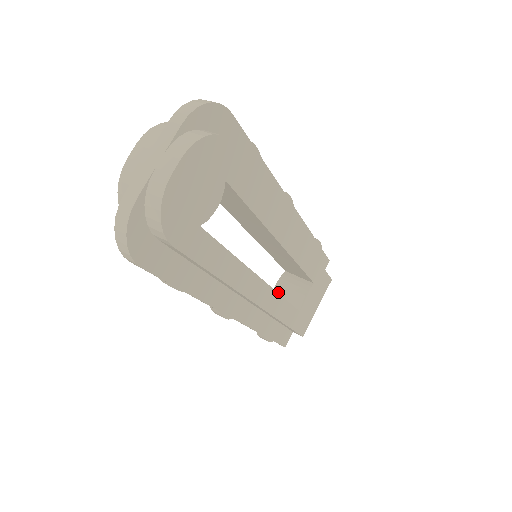
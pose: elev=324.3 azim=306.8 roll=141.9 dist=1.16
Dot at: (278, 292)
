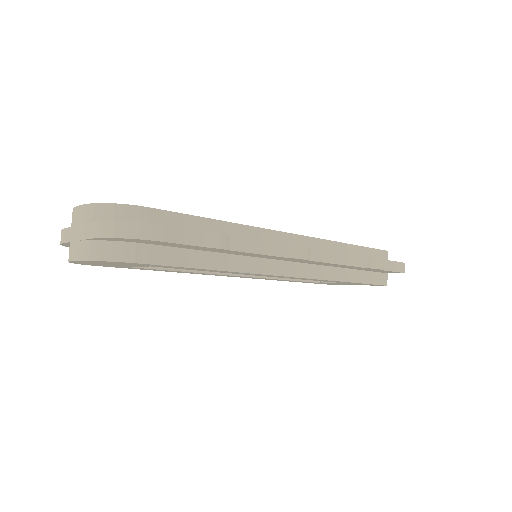
Dot at: occluded
